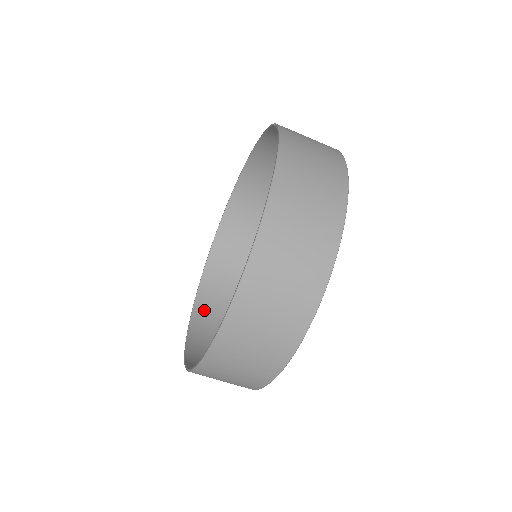
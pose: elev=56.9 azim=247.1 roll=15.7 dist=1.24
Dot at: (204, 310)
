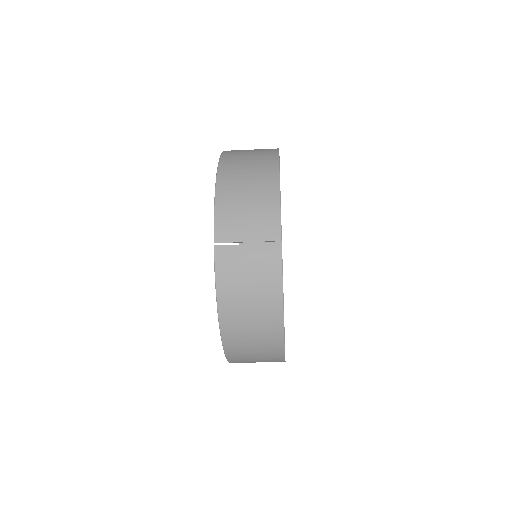
Dot at: occluded
